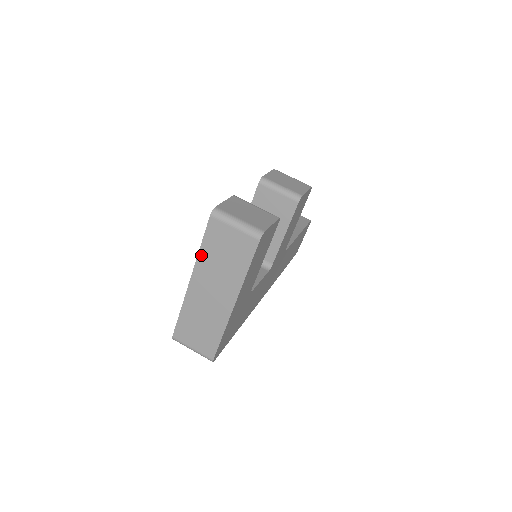
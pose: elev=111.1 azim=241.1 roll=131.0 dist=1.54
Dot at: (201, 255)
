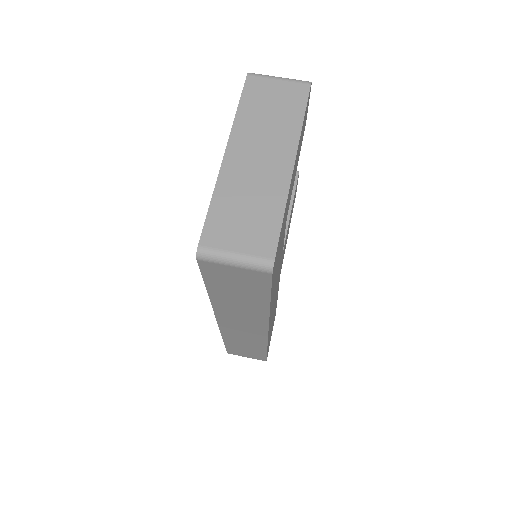
Dot at: (239, 116)
